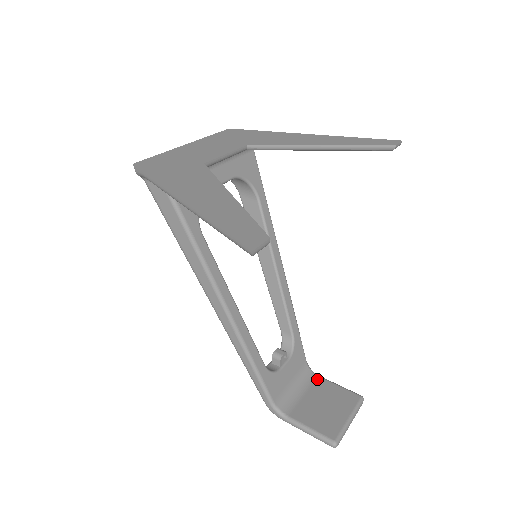
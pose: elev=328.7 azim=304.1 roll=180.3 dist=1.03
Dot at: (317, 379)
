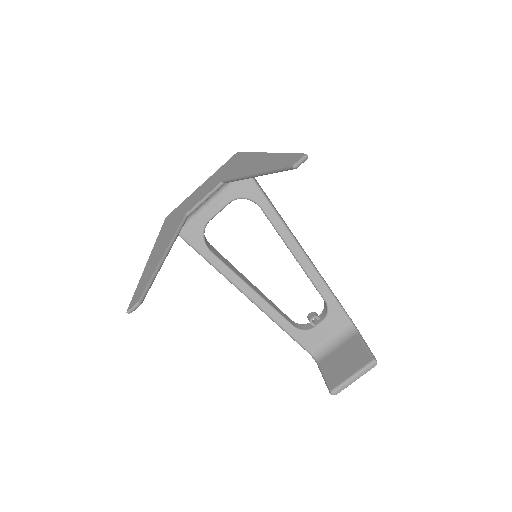
Dot at: (354, 336)
